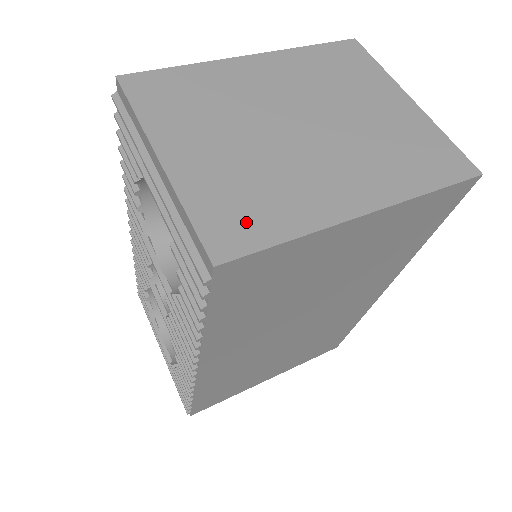
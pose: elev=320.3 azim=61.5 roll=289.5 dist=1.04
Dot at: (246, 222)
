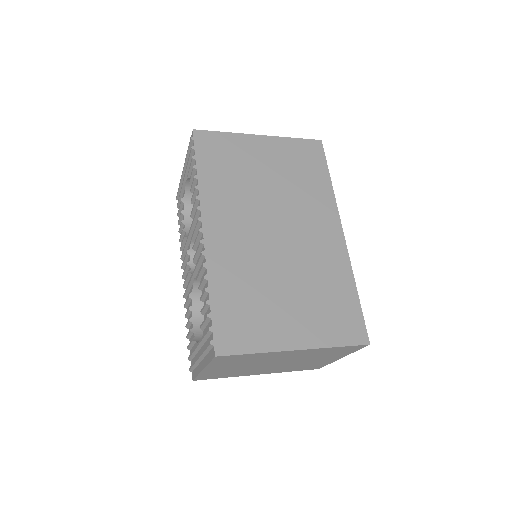
Dot at: occluded
